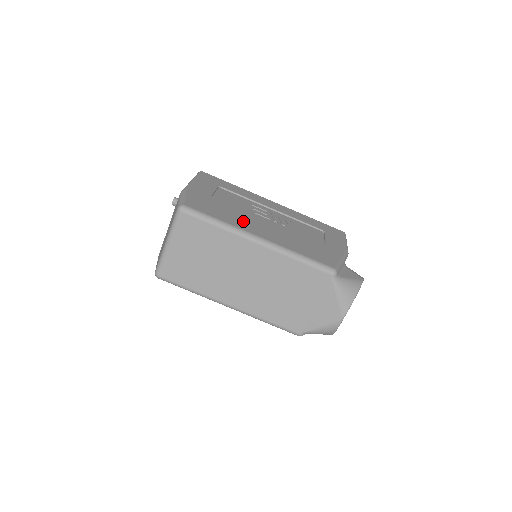
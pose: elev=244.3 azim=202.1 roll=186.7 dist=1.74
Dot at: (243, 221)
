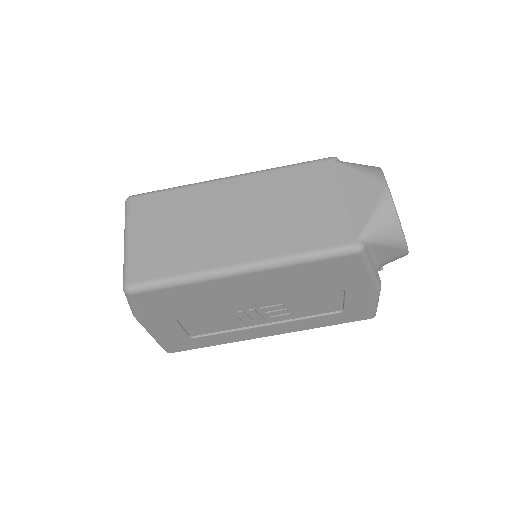
Dot at: occluded
